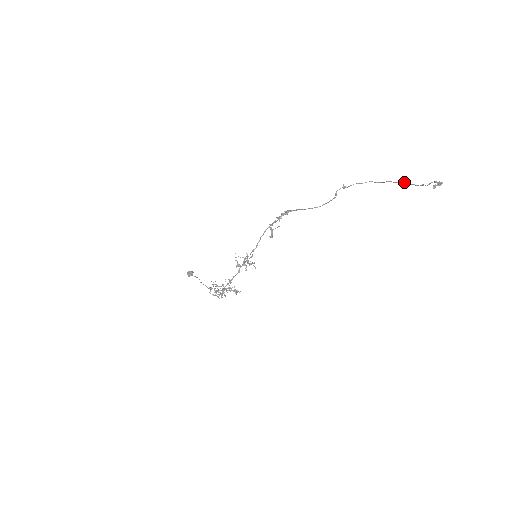
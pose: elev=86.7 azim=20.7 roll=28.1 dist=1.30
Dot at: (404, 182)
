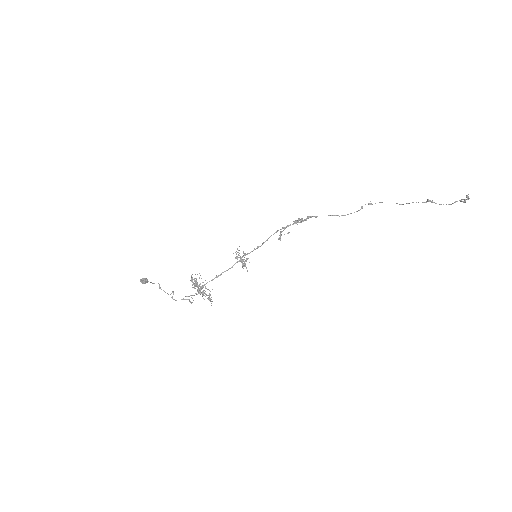
Dot at: (432, 200)
